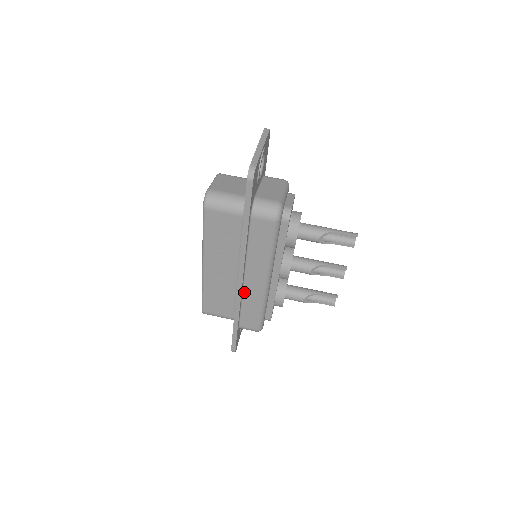
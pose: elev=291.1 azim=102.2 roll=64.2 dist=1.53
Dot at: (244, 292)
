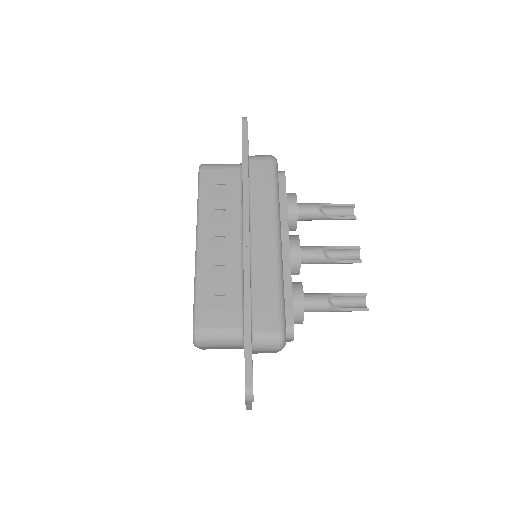
Dot at: (252, 261)
